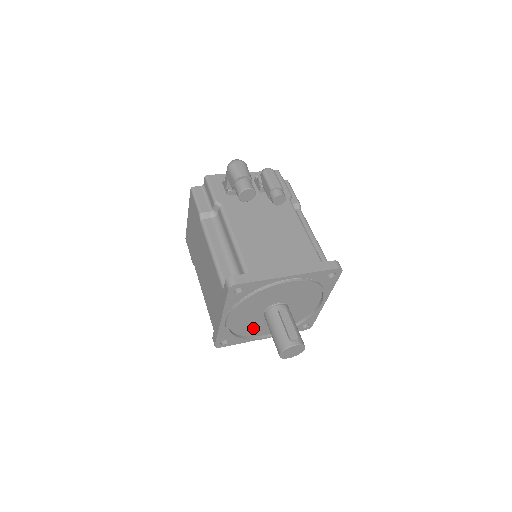
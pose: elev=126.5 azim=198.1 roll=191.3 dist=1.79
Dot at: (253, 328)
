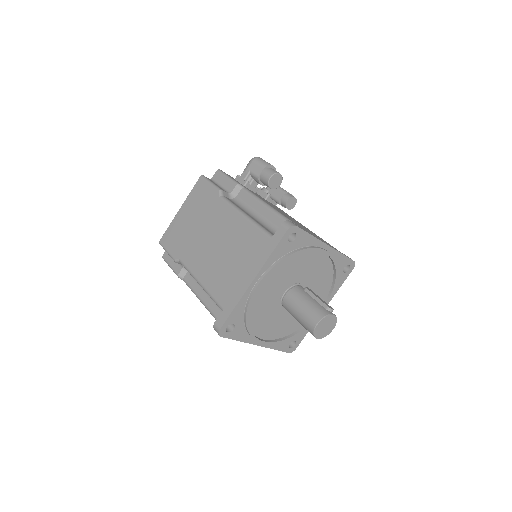
Dot at: (262, 318)
